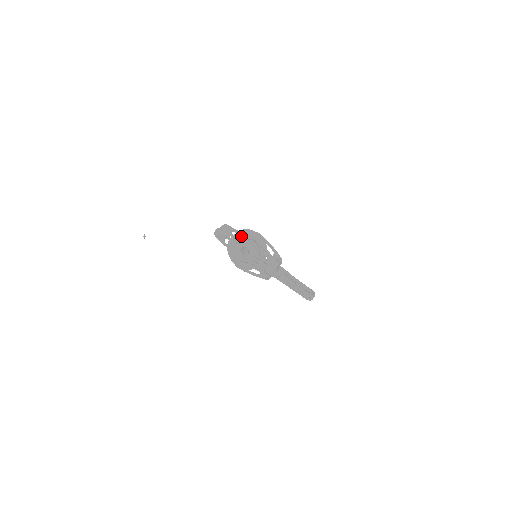
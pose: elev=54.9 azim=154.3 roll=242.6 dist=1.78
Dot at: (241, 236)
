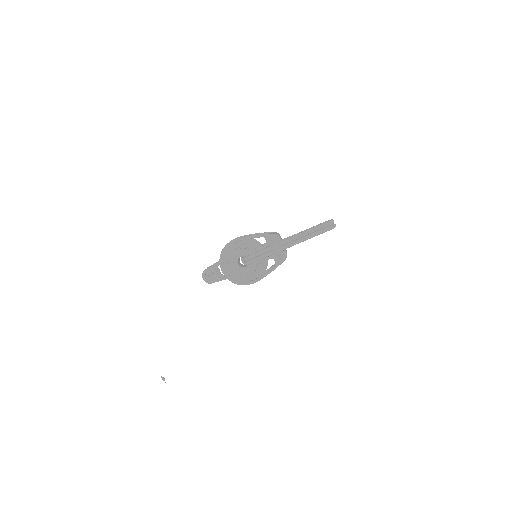
Dot at: (226, 255)
